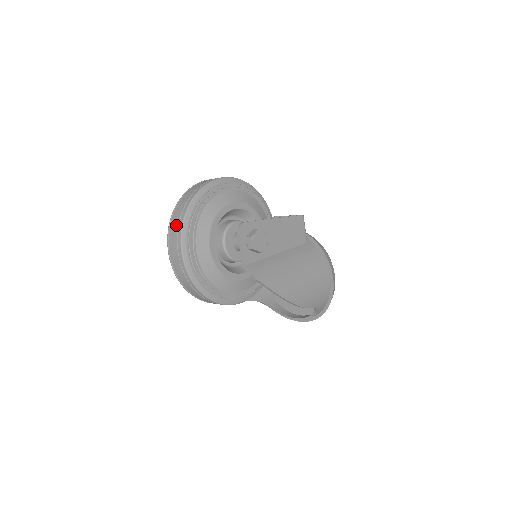
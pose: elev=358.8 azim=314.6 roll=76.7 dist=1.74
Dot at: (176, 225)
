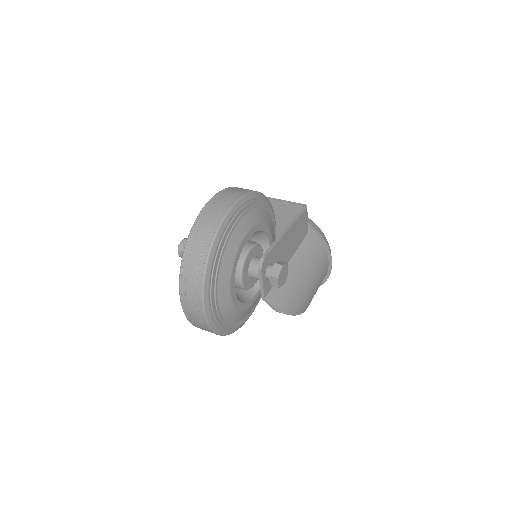
Dot at: (193, 282)
